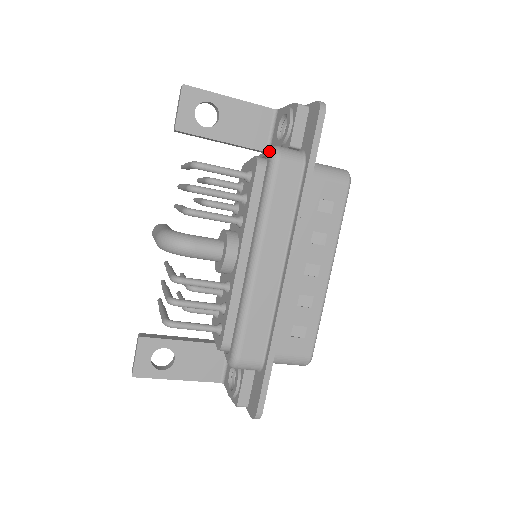
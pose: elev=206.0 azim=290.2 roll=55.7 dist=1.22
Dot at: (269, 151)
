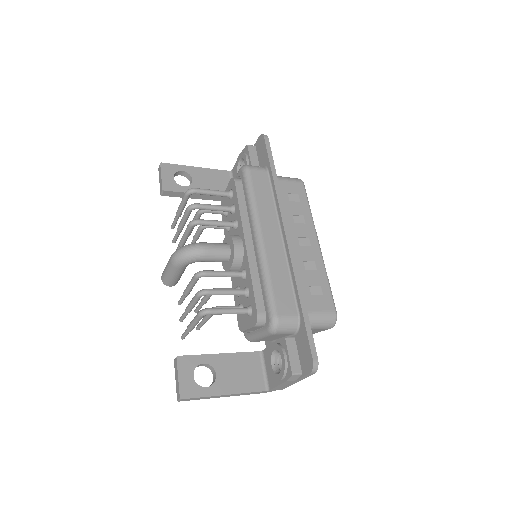
Dot at: (239, 170)
